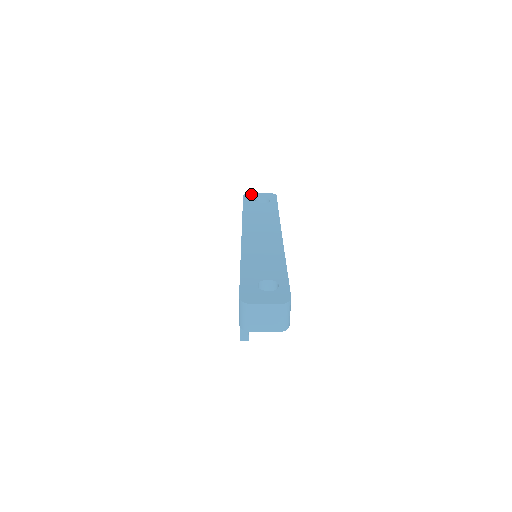
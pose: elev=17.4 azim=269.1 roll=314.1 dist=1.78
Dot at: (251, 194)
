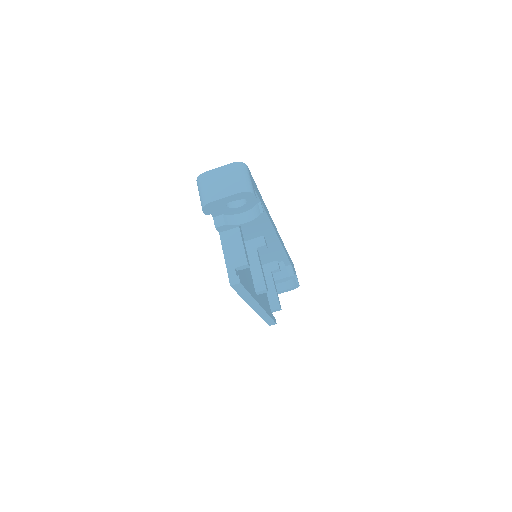
Dot at: occluded
